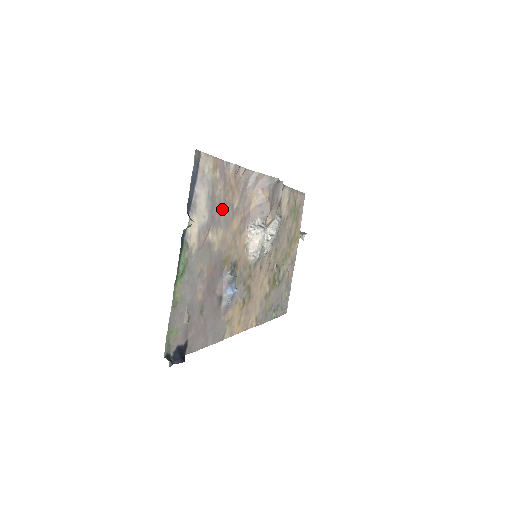
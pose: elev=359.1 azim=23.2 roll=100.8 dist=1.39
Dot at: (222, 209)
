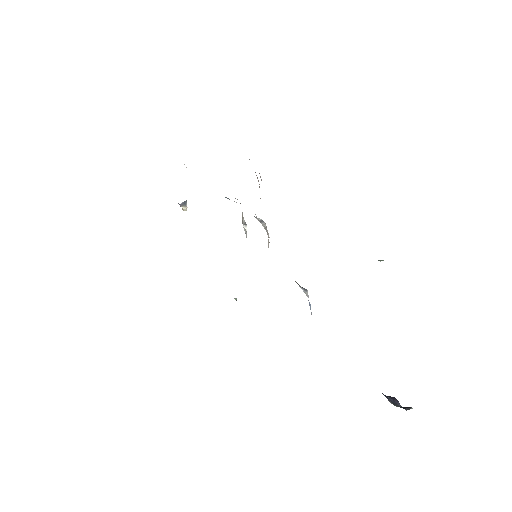
Dot at: occluded
